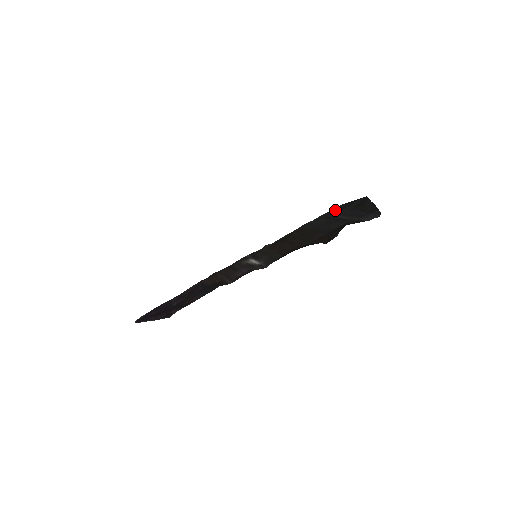
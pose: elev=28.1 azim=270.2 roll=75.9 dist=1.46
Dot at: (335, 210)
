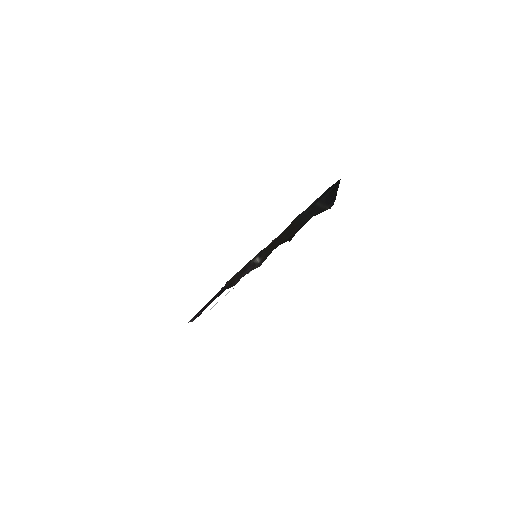
Dot at: (321, 196)
